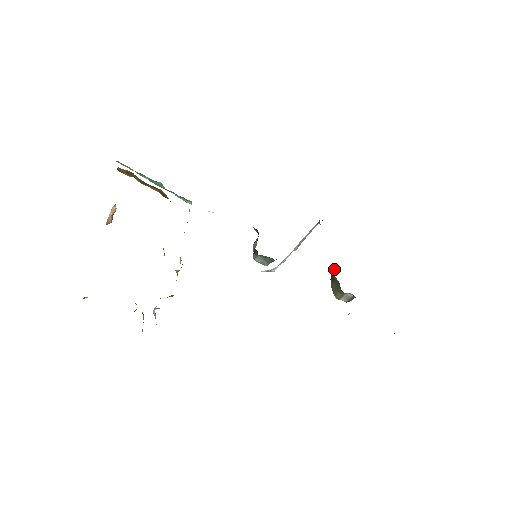
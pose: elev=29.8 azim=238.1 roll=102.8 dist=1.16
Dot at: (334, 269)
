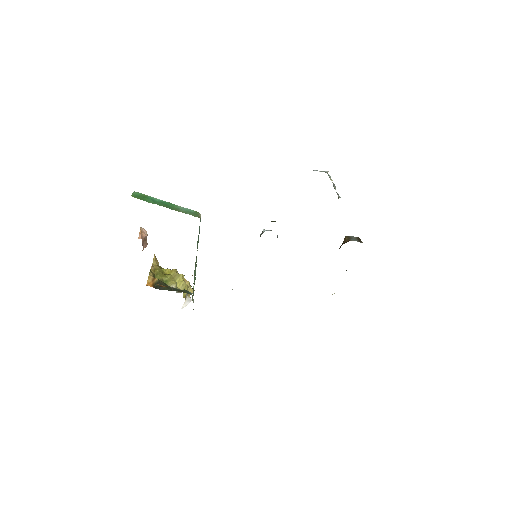
Dot at: (340, 247)
